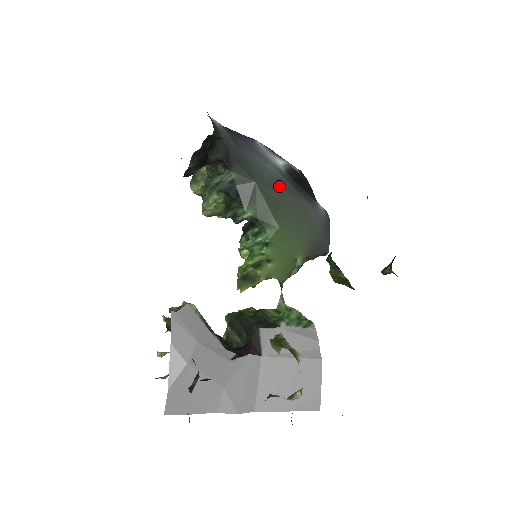
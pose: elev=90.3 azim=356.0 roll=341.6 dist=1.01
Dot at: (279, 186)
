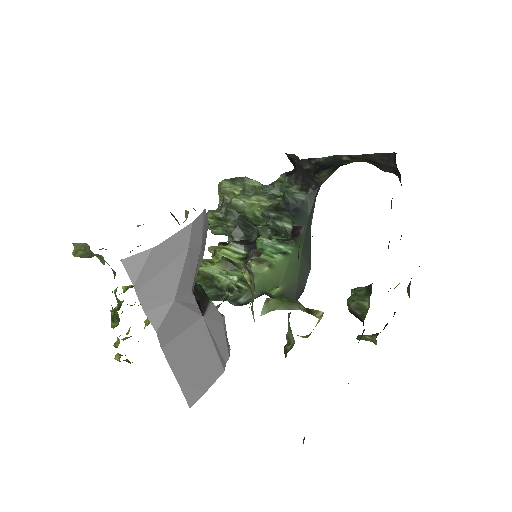
Dot at: (310, 238)
